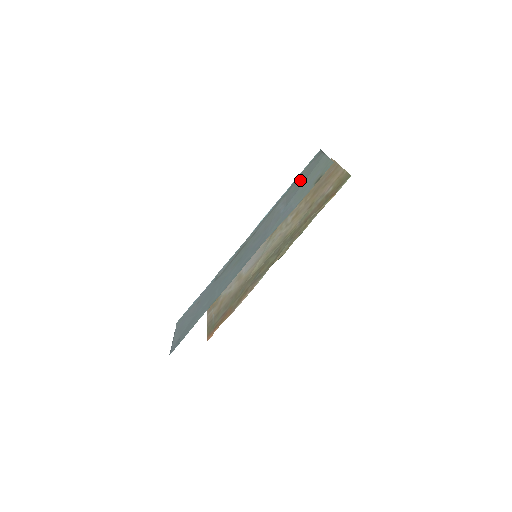
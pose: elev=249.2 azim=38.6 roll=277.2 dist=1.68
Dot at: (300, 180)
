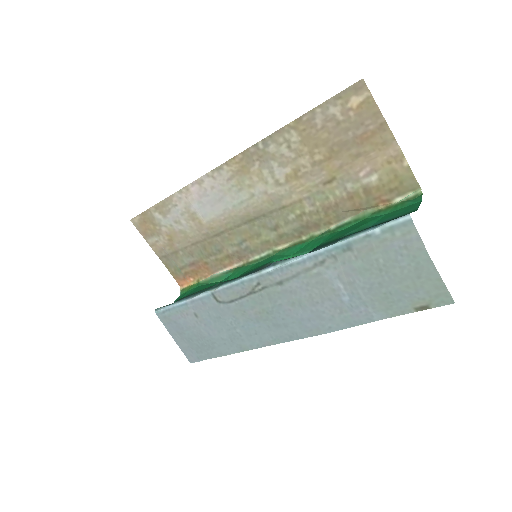
Dot at: (373, 262)
